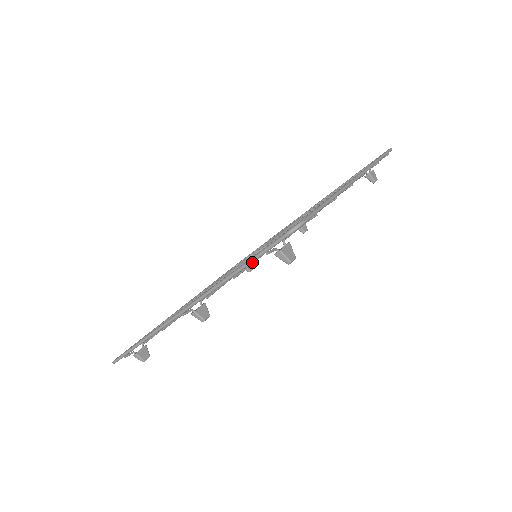
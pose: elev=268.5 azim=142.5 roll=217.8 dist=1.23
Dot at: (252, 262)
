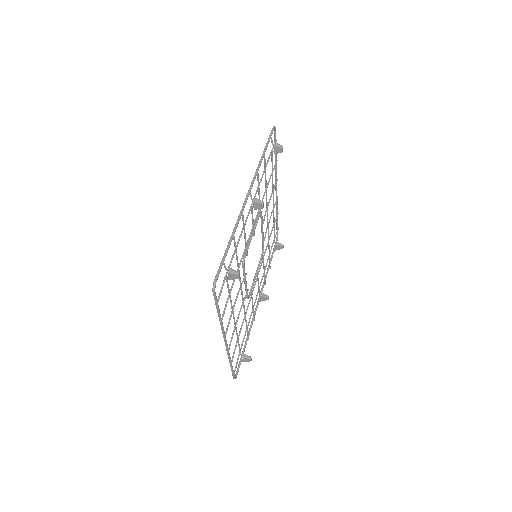
Dot at: occluded
